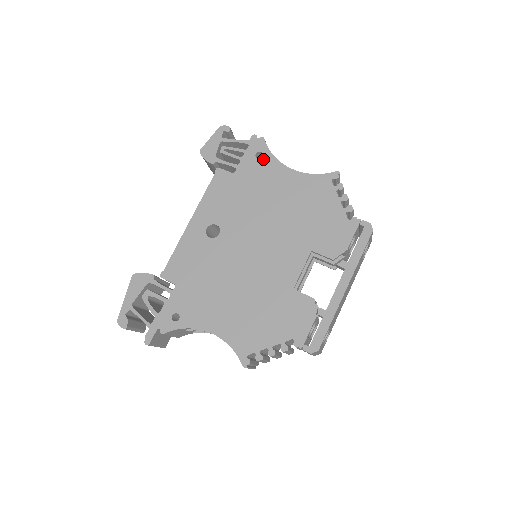
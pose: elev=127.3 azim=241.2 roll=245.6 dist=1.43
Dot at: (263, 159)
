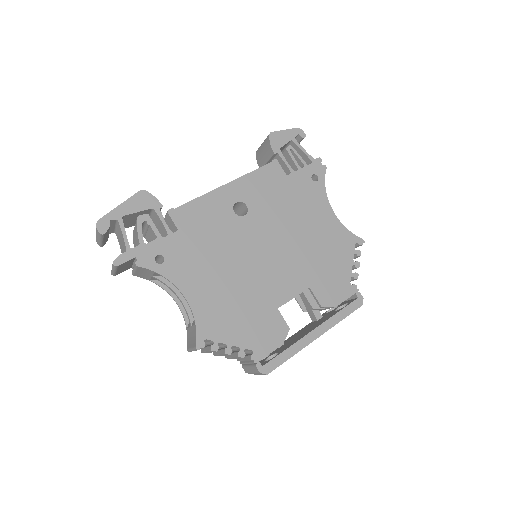
Dot at: (316, 183)
